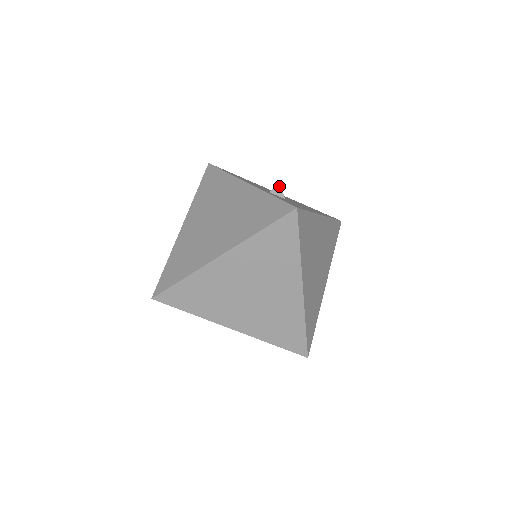
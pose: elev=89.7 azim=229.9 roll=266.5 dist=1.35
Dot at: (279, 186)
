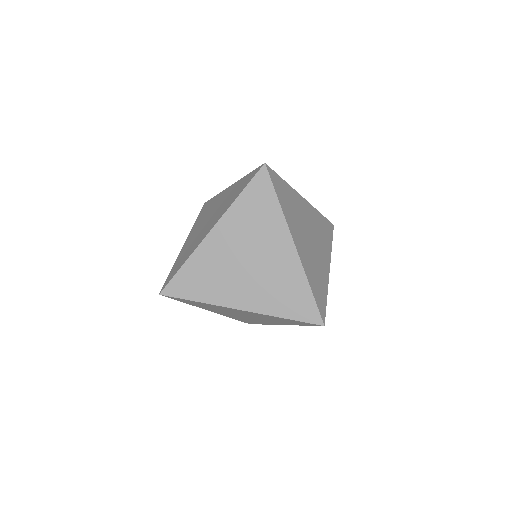
Dot at: occluded
